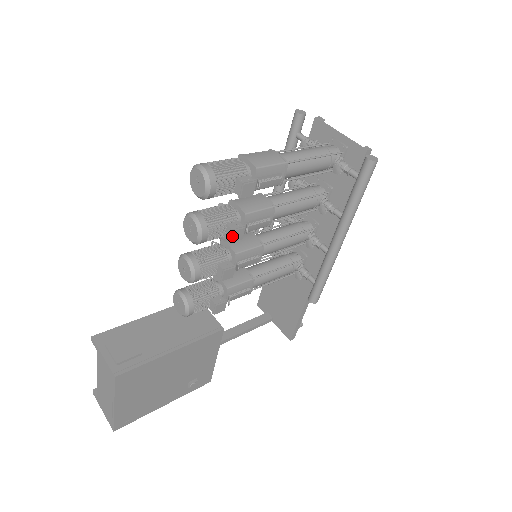
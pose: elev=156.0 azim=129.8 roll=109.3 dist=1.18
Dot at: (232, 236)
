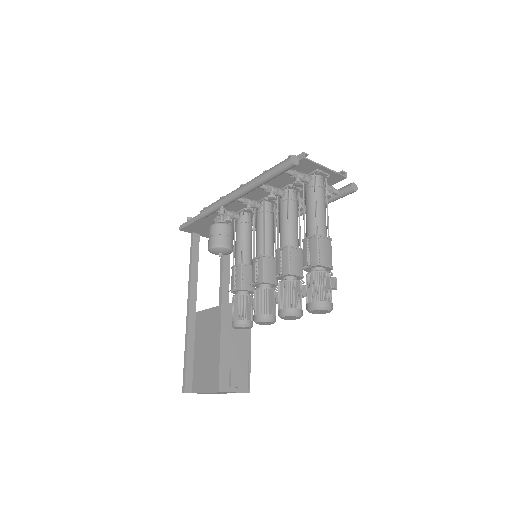
Dot at: occluded
